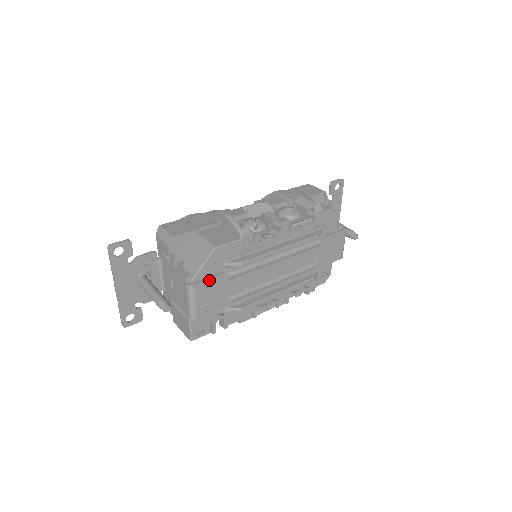
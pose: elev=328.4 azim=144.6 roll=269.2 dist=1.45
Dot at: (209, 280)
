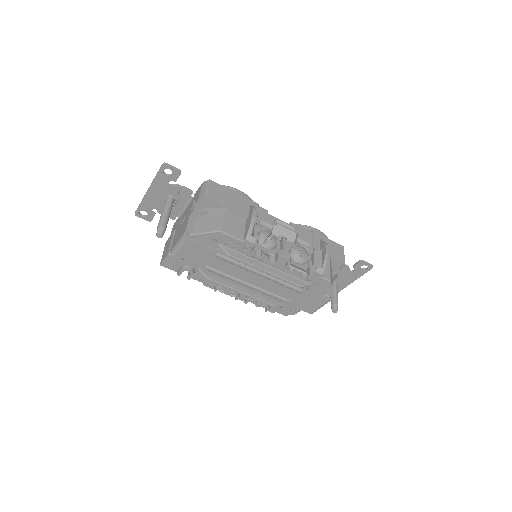
Dot at: (200, 245)
